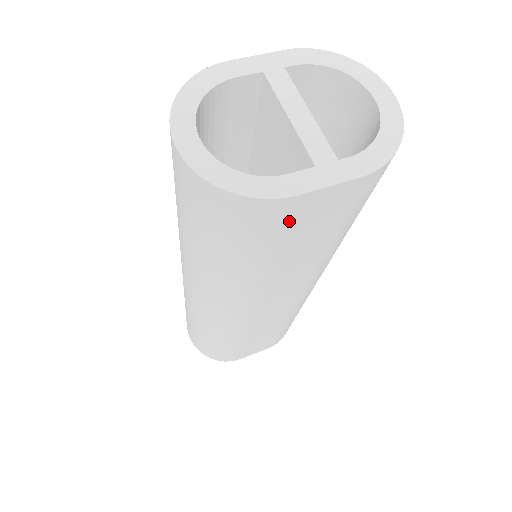
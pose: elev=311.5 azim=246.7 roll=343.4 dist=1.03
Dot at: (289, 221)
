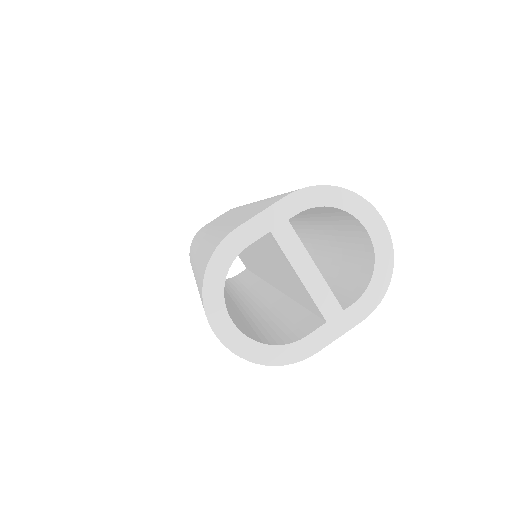
Dot at: occluded
